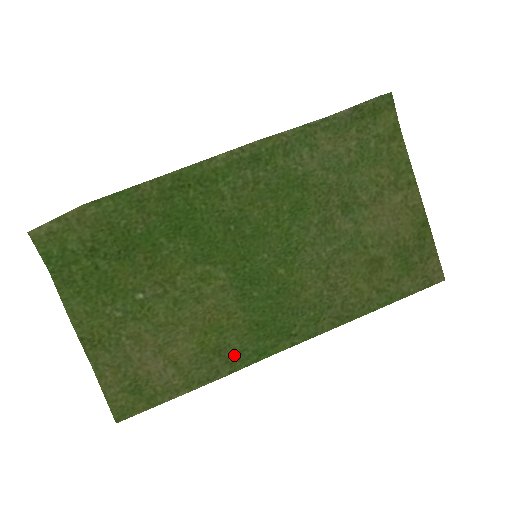
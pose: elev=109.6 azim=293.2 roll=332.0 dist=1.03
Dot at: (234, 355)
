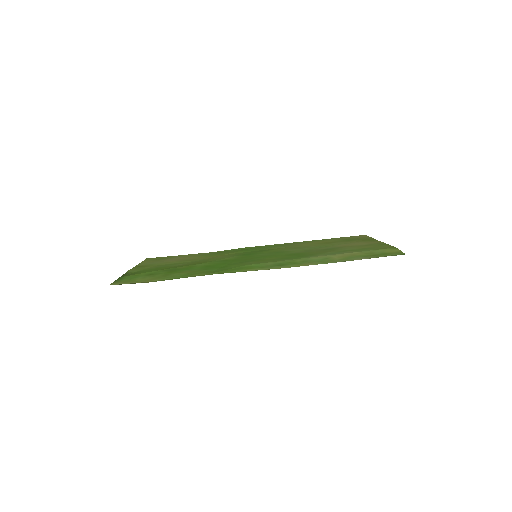
Dot at: (222, 252)
